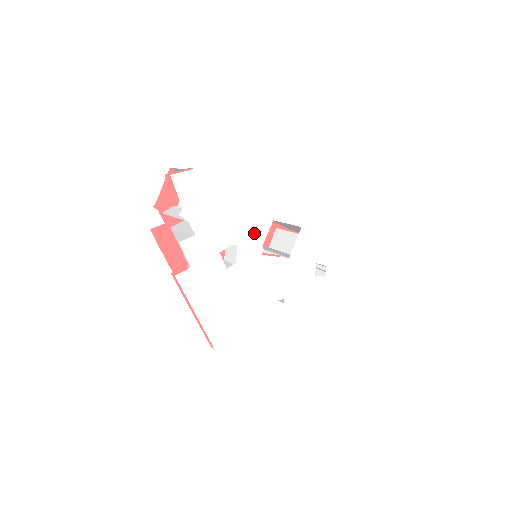
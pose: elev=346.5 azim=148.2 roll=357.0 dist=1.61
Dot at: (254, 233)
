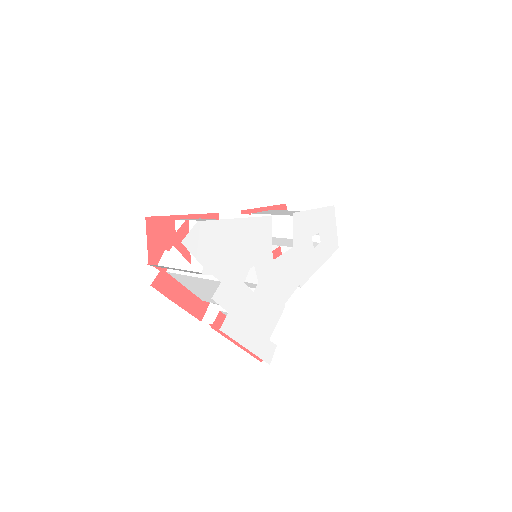
Dot at: (262, 245)
